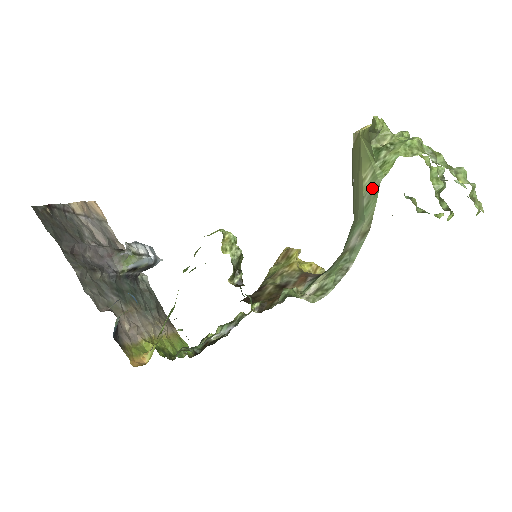
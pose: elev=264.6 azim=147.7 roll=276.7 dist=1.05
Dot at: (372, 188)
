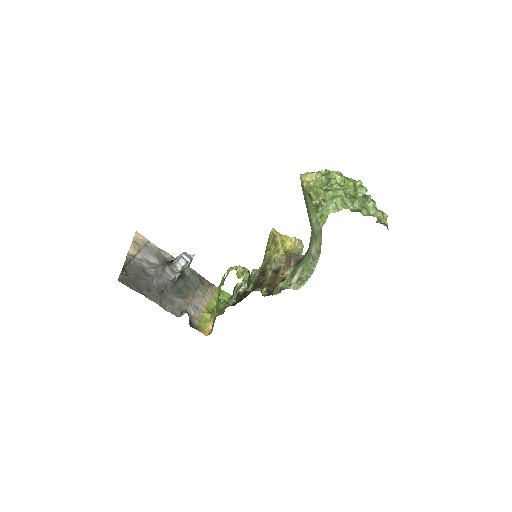
Dot at: (318, 228)
